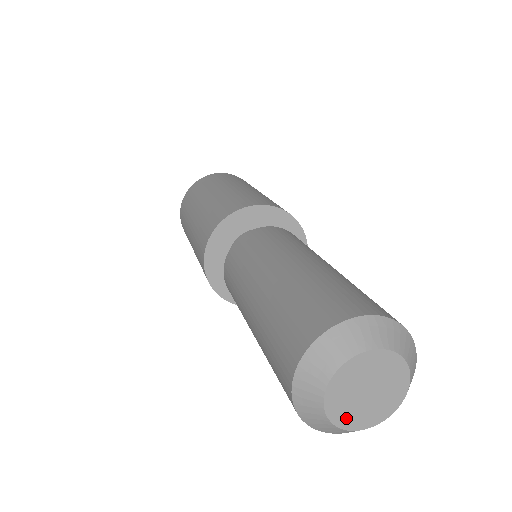
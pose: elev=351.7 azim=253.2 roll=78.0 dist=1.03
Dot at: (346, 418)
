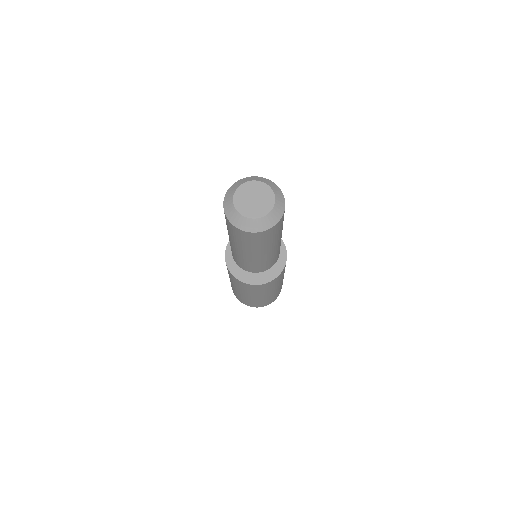
Dot at: (245, 211)
